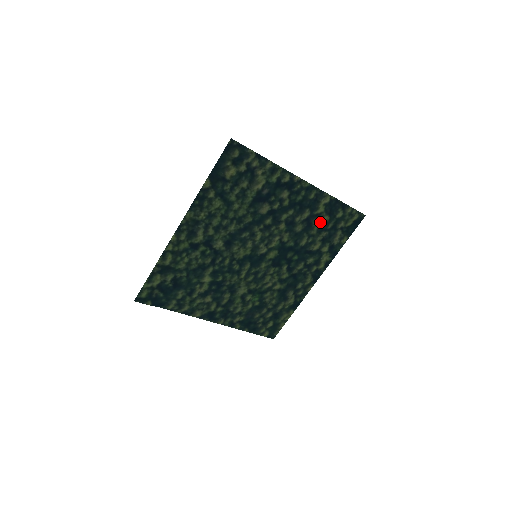
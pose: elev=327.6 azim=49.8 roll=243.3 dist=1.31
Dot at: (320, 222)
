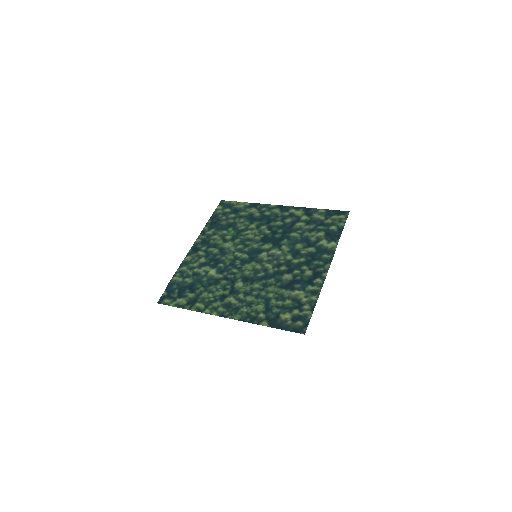
Dot at: (316, 235)
